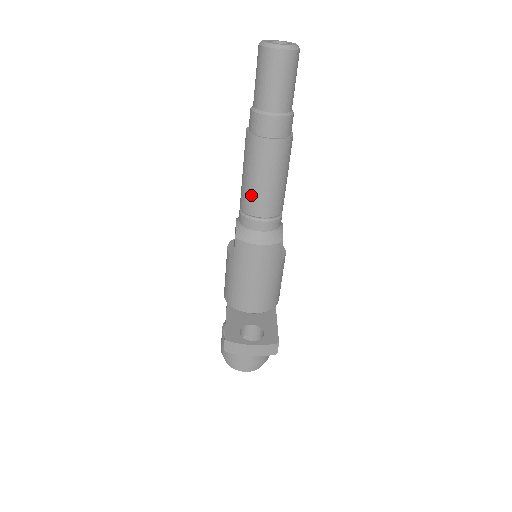
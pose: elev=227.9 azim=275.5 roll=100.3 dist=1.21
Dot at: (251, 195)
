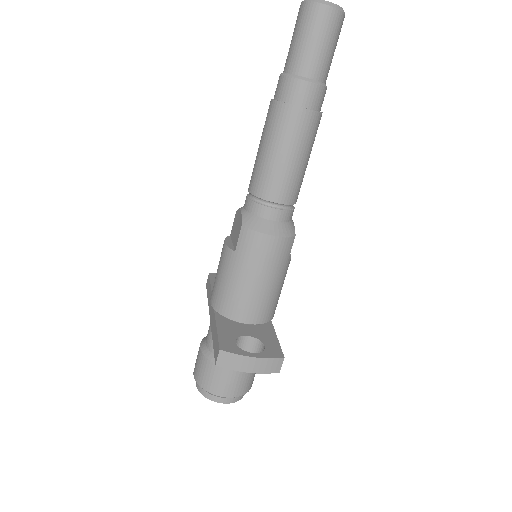
Dot at: (268, 175)
